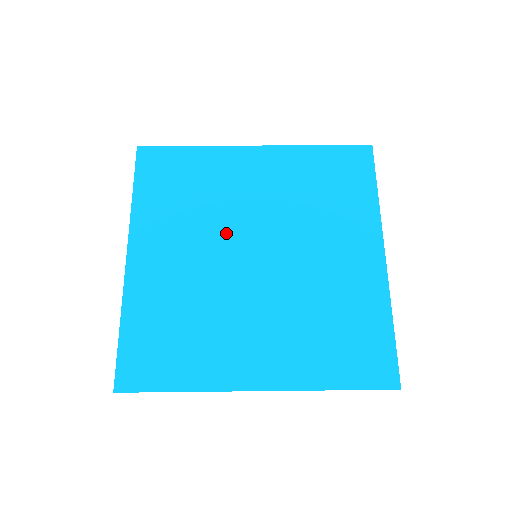
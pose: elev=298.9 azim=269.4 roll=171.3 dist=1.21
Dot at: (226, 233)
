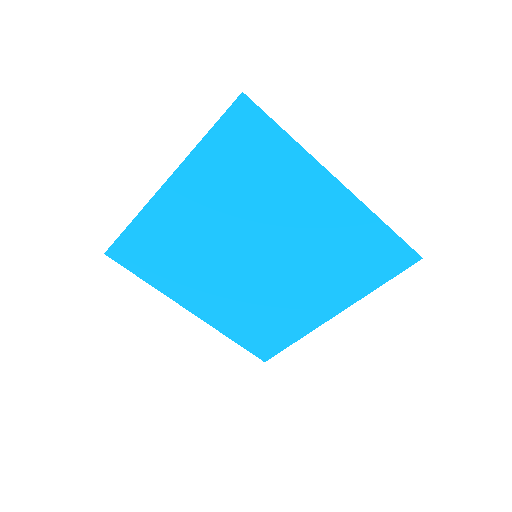
Dot at: (250, 227)
